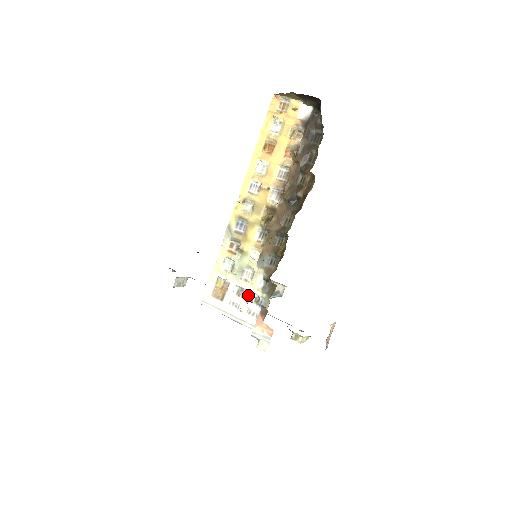
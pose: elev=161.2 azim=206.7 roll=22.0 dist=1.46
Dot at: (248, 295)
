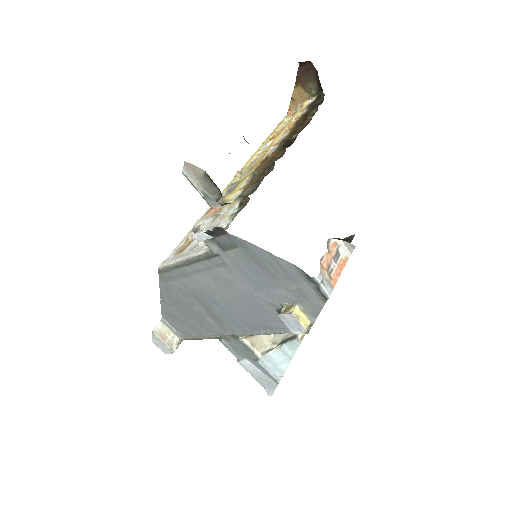
Dot at: occluded
